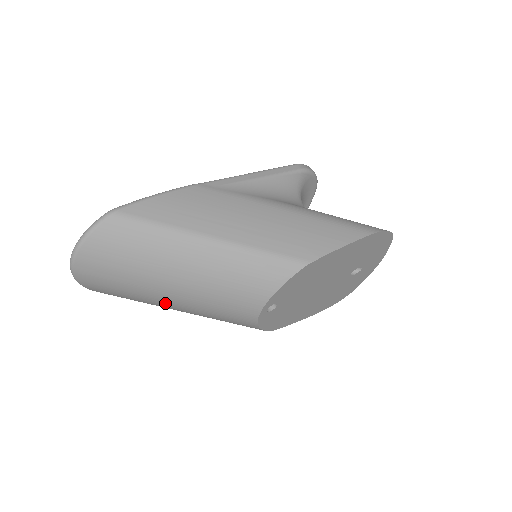
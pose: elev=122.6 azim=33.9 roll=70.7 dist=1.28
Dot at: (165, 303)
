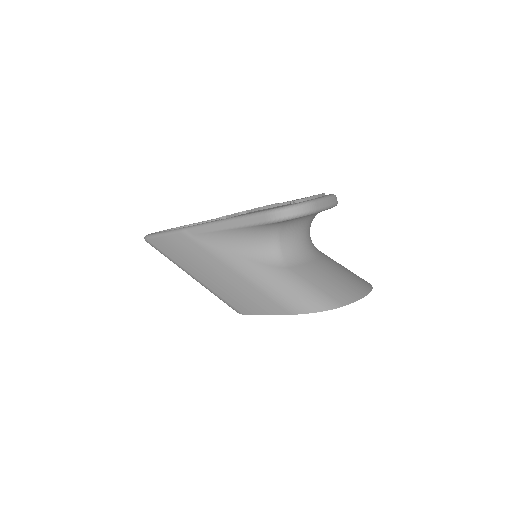
Dot at: occluded
